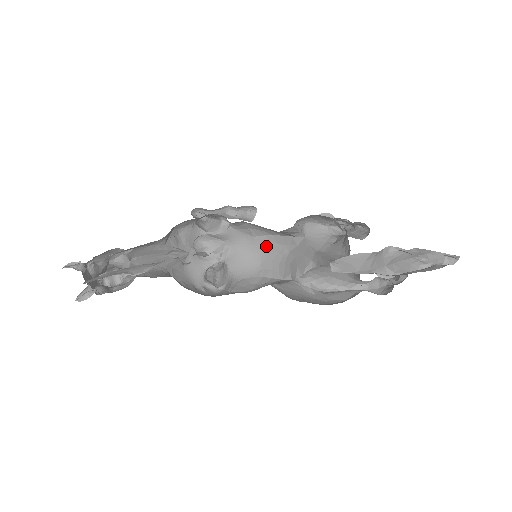
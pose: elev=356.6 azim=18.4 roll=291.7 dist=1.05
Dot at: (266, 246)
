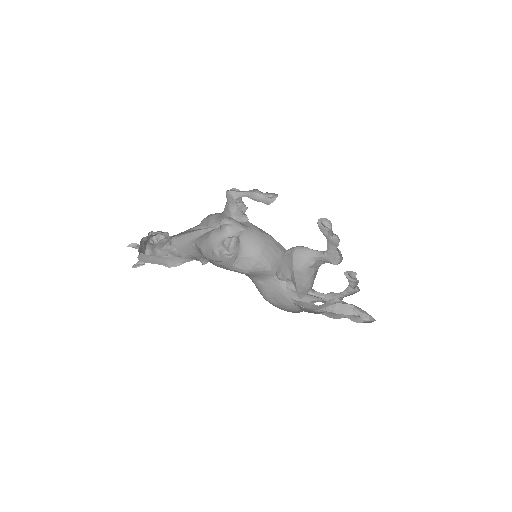
Dot at: (269, 242)
